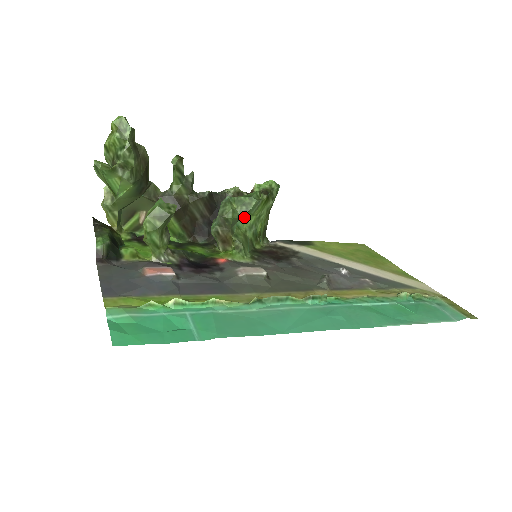
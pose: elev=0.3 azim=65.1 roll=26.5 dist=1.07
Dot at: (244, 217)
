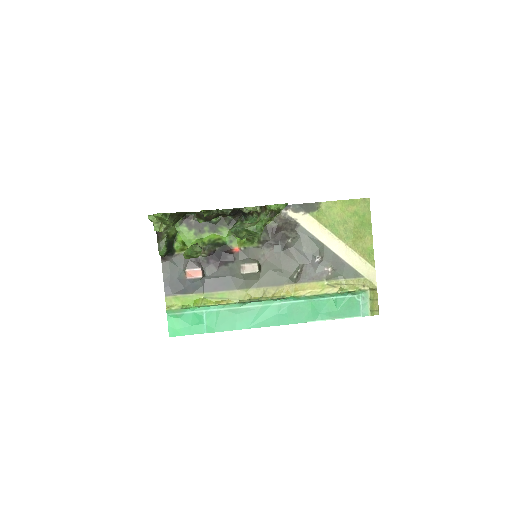
Dot at: occluded
